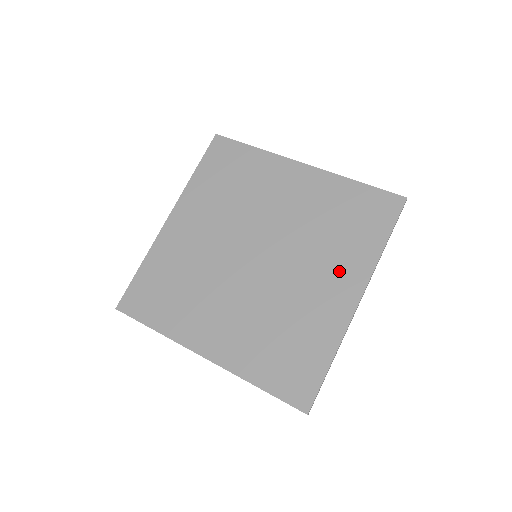
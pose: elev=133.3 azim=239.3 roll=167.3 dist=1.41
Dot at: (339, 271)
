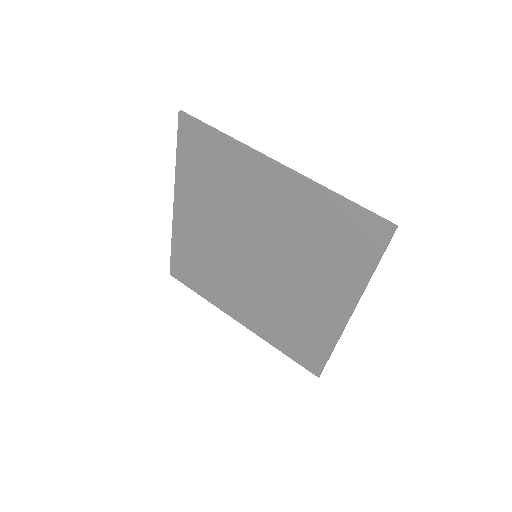
Dot at: (329, 288)
